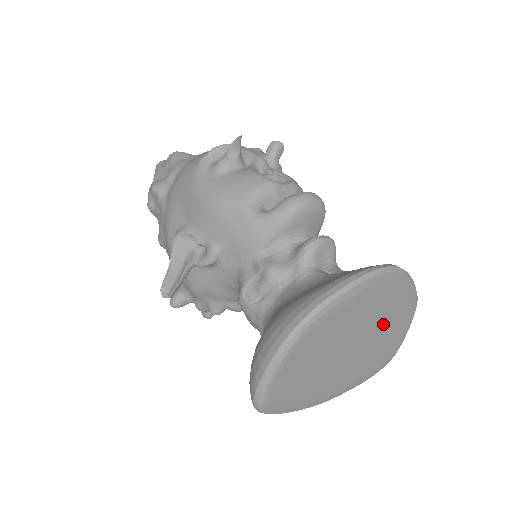
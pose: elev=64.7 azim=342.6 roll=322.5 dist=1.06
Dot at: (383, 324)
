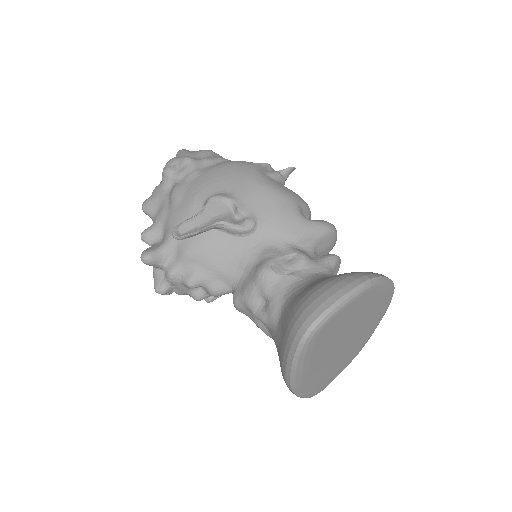
Dot at: (356, 343)
